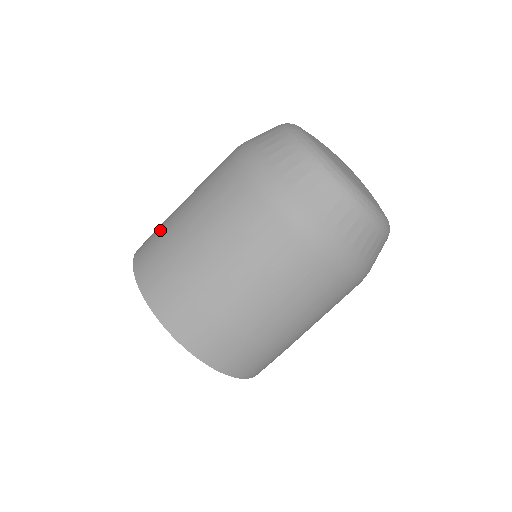
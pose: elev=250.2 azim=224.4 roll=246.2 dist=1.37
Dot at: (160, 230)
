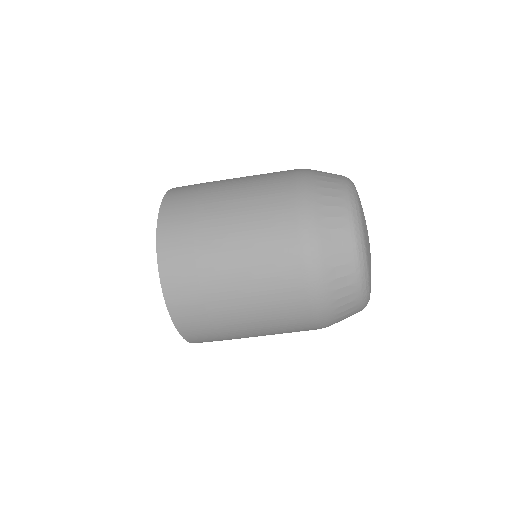
Dot at: (199, 194)
